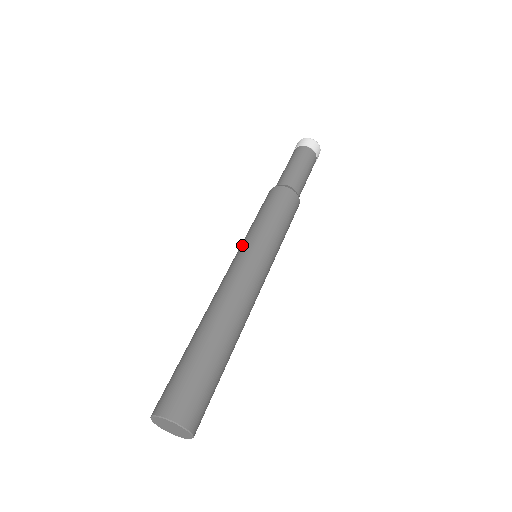
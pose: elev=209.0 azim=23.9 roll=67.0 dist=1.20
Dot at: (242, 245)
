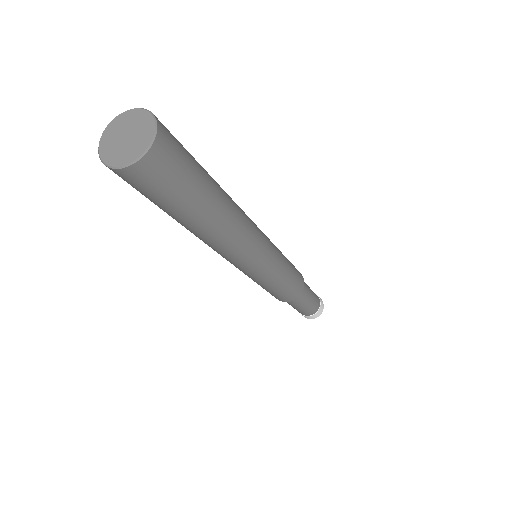
Dot at: occluded
